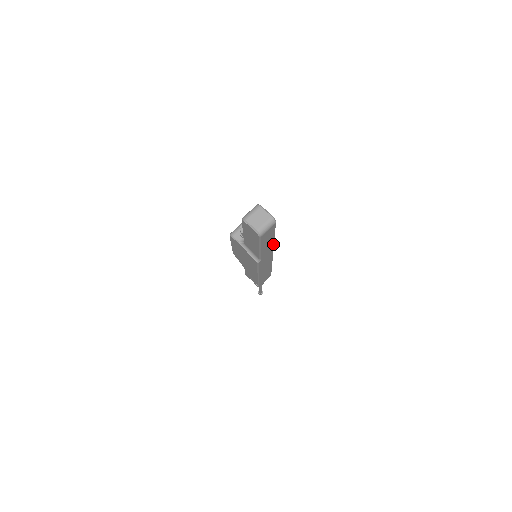
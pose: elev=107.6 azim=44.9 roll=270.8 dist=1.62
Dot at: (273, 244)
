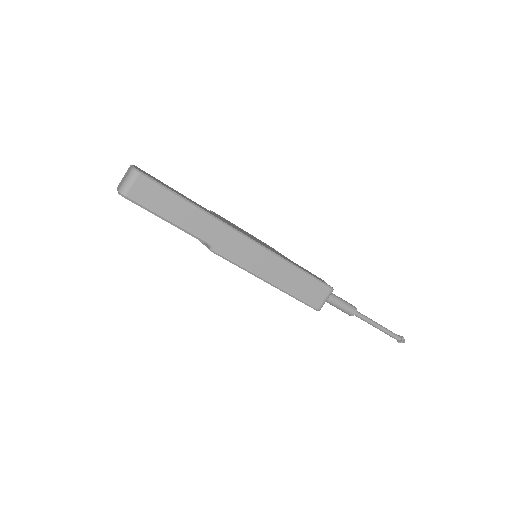
Dot at: (210, 217)
